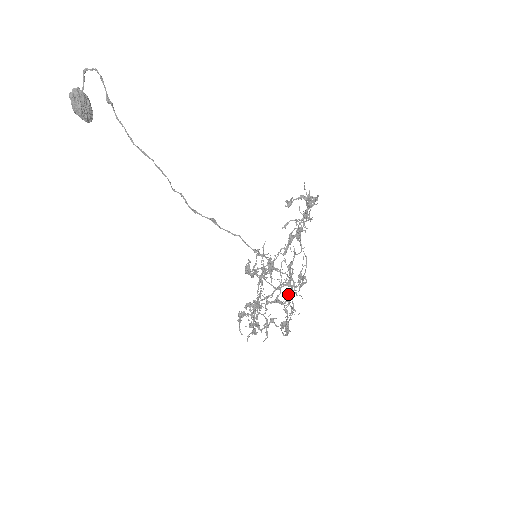
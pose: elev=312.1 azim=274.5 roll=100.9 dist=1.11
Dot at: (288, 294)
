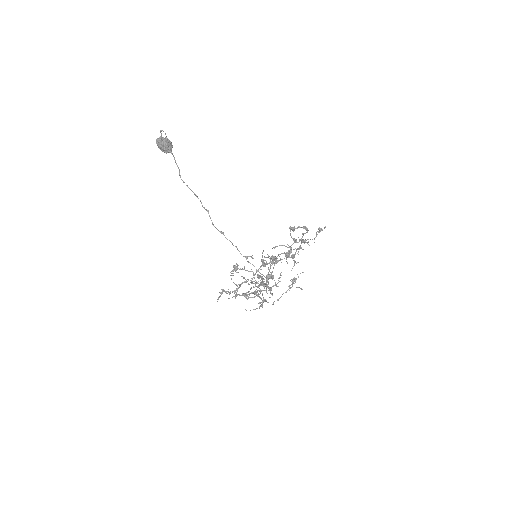
Dot at: (293, 278)
